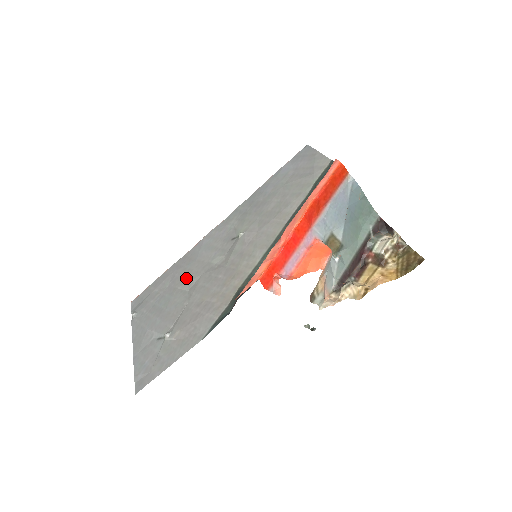
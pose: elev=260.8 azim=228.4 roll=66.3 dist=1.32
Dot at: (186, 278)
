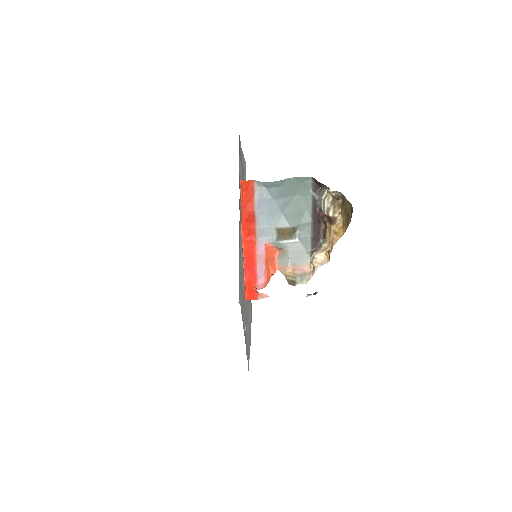
Dot at: (242, 276)
